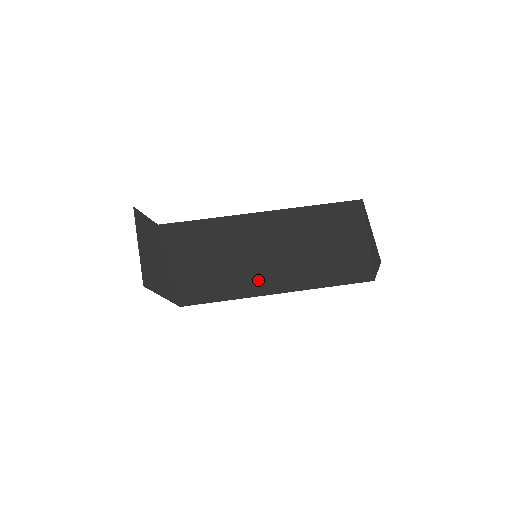
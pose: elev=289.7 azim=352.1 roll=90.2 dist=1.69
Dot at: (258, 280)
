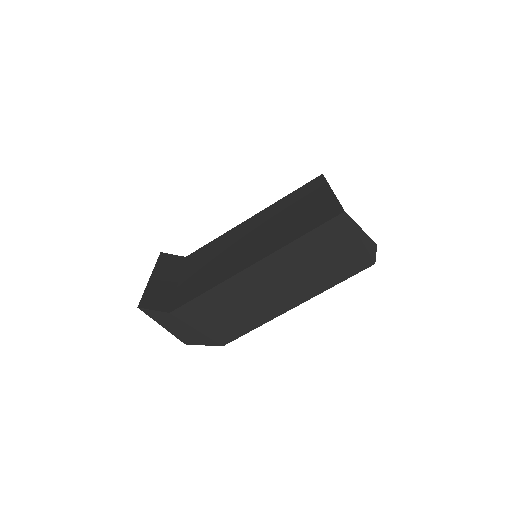
Dot at: (275, 307)
